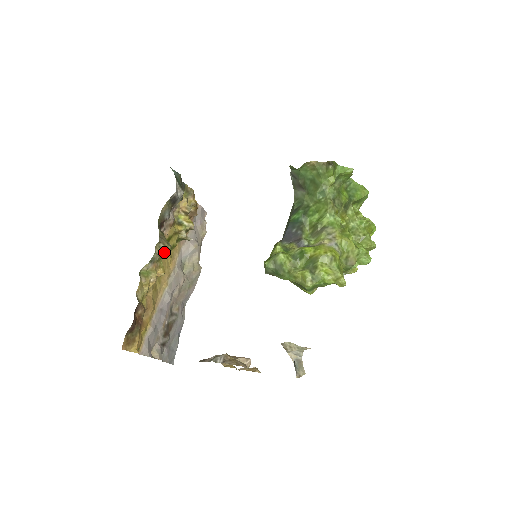
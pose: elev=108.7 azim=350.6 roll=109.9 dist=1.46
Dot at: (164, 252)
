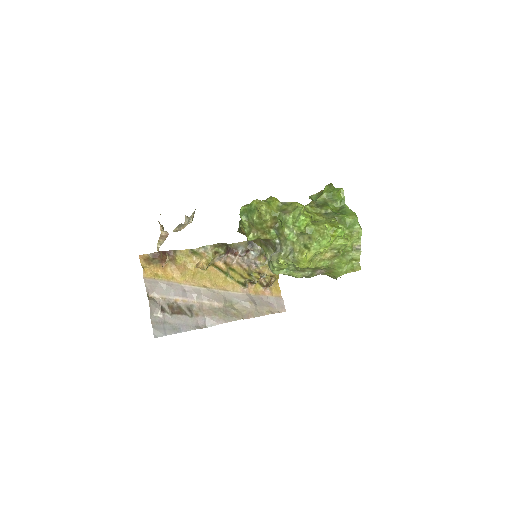
Dot at: (222, 270)
